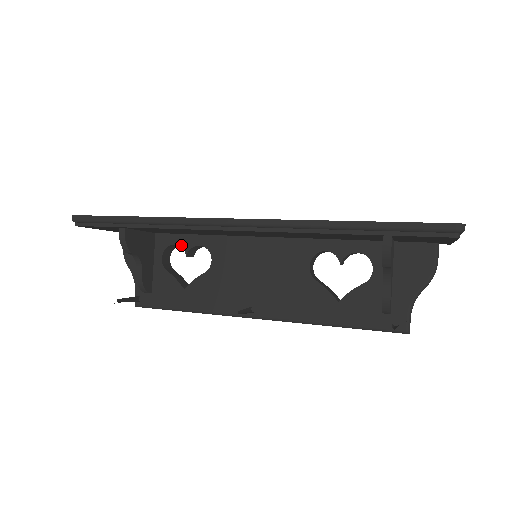
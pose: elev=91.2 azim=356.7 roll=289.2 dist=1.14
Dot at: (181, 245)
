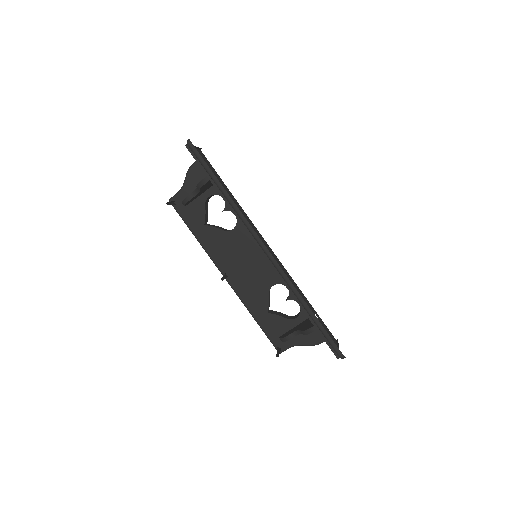
Dot at: occluded
